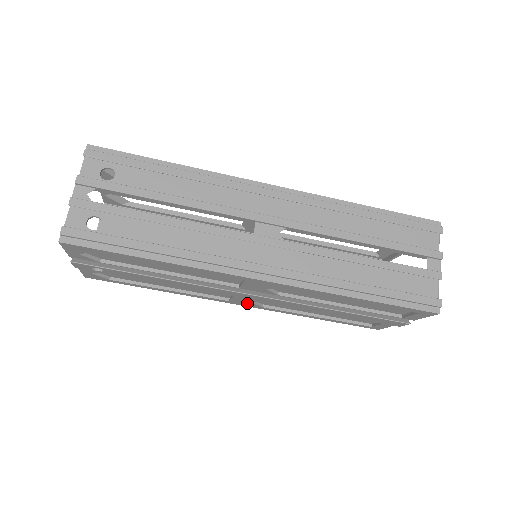
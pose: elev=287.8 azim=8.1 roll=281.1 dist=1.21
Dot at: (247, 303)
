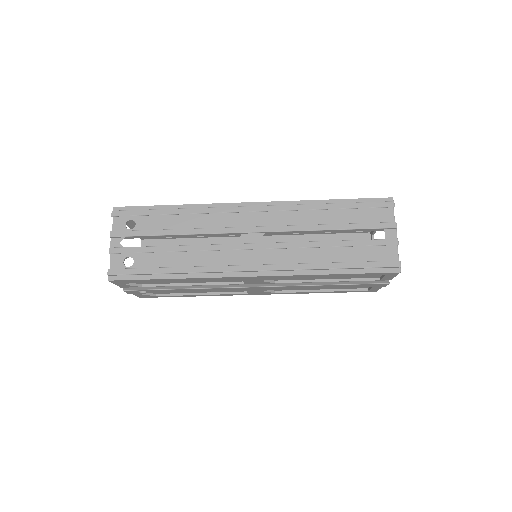
Dot at: (261, 292)
